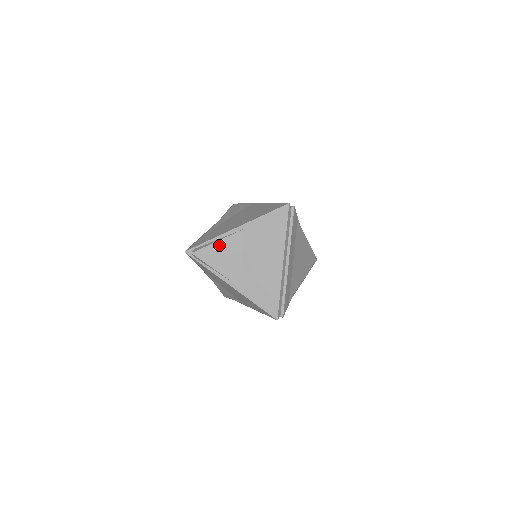
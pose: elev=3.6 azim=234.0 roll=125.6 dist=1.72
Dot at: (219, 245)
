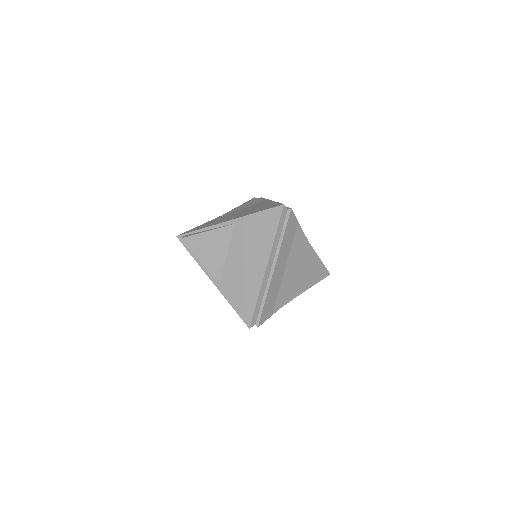
Dot at: (207, 236)
